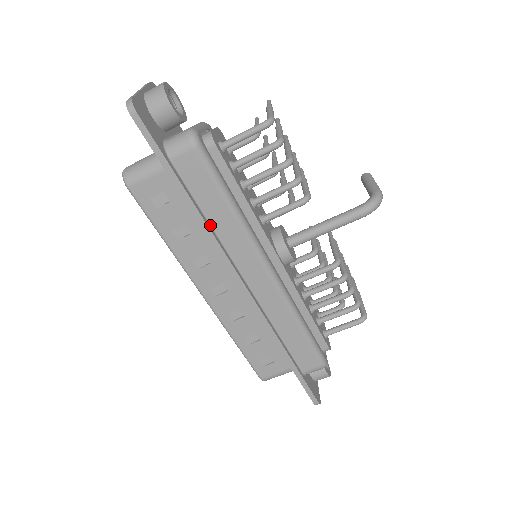
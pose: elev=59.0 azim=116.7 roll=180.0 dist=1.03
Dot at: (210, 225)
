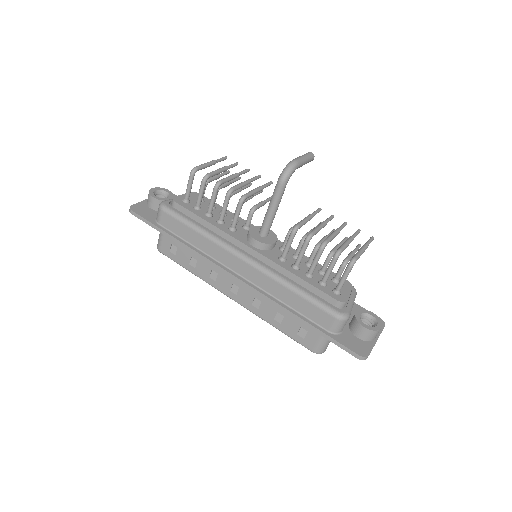
Dot at: (196, 248)
